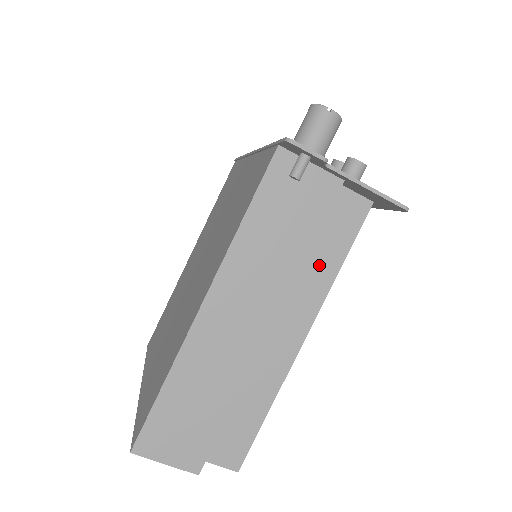
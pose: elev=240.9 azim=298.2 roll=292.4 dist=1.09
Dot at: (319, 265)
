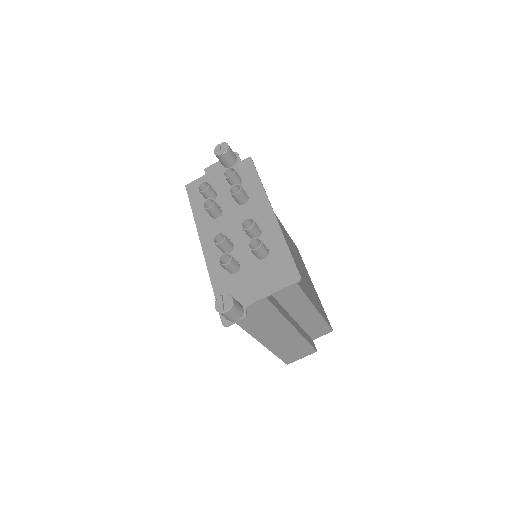
Dot at: (287, 291)
